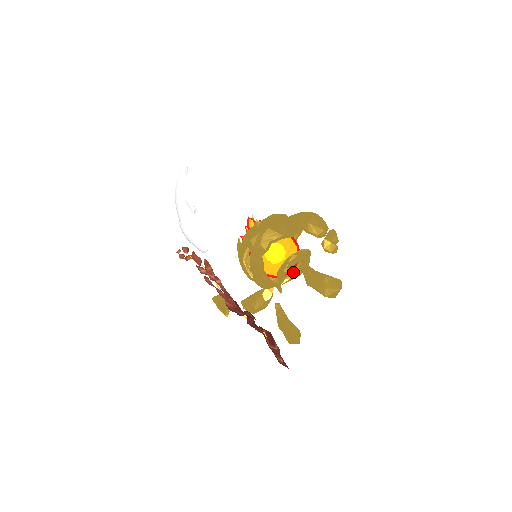
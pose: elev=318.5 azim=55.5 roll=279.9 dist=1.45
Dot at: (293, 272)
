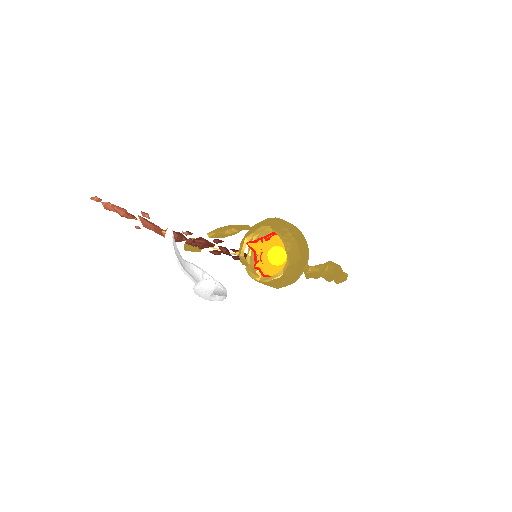
Dot at: occluded
